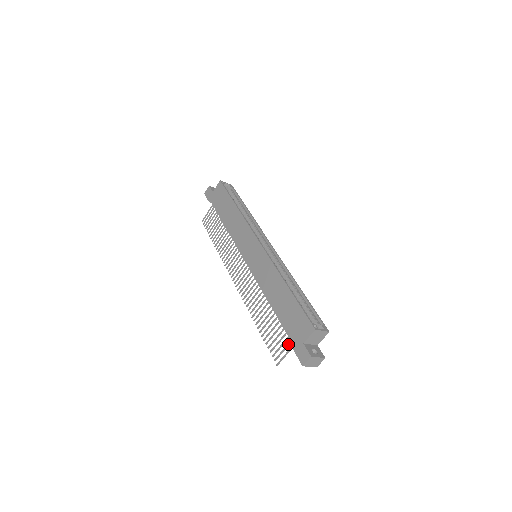
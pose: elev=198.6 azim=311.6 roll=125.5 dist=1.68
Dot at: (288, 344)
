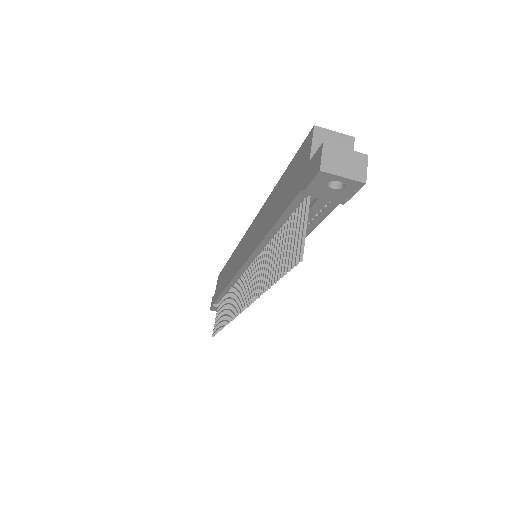
Dot at: (301, 213)
